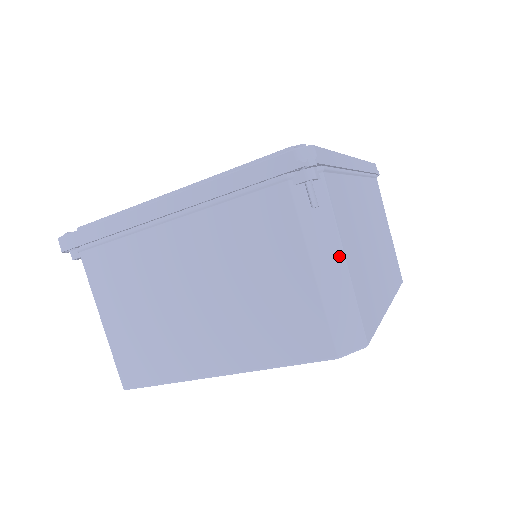
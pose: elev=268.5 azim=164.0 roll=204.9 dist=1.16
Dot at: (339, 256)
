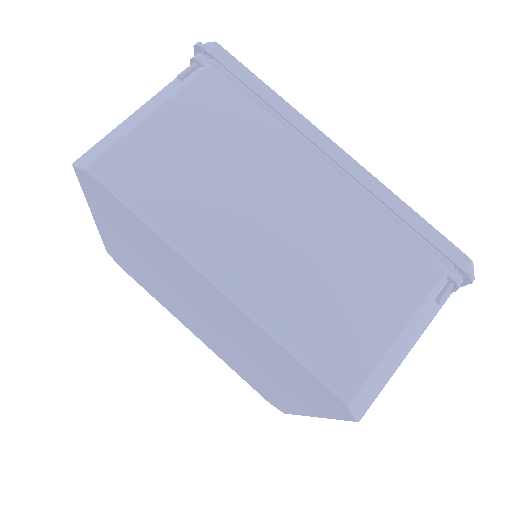
Dot at: (153, 109)
